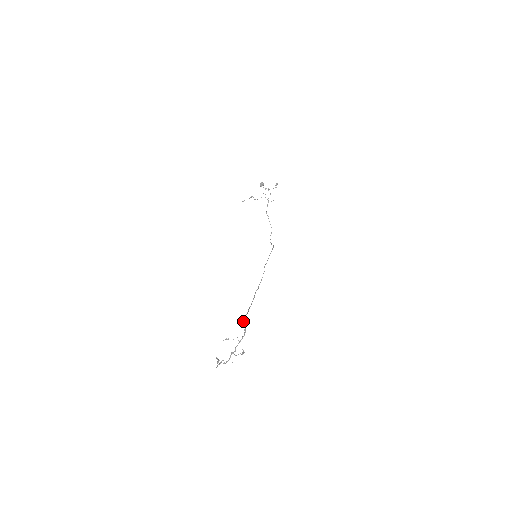
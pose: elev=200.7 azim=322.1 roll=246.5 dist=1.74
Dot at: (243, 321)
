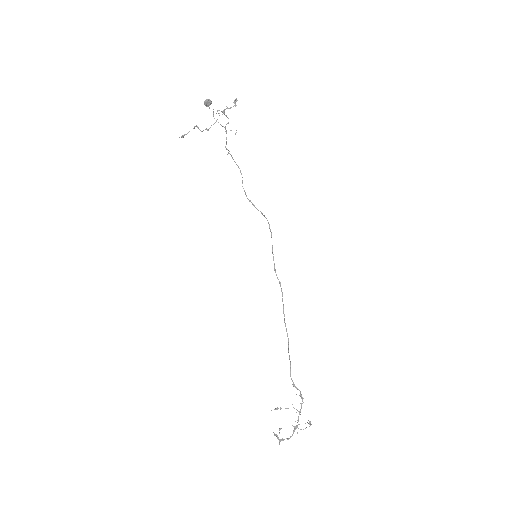
Dot at: occluded
